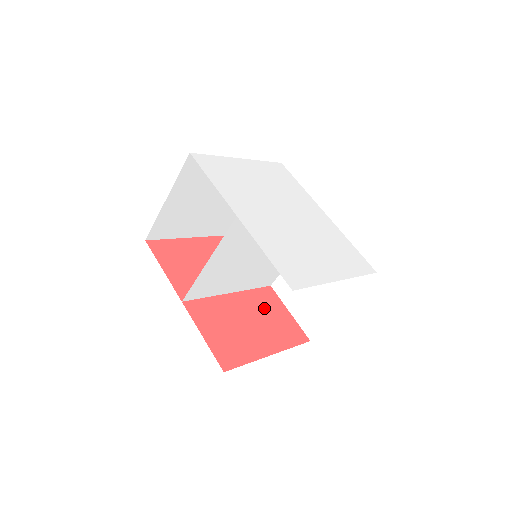
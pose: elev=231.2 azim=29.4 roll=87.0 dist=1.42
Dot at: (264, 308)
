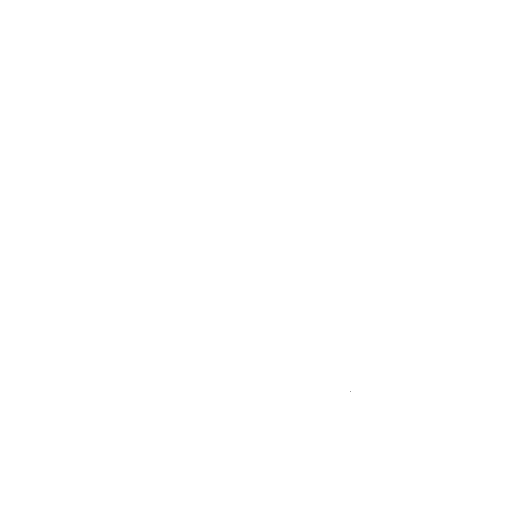
Dot at: occluded
